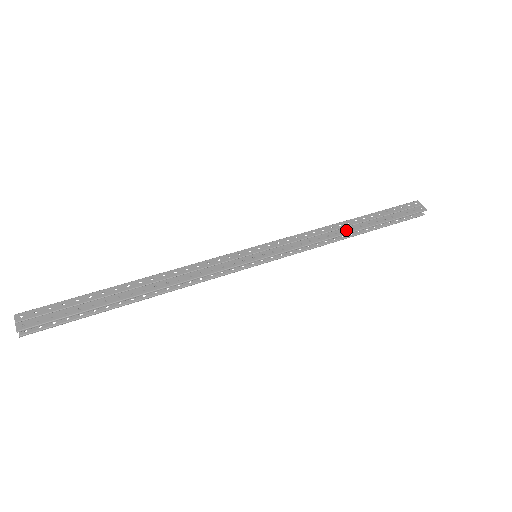
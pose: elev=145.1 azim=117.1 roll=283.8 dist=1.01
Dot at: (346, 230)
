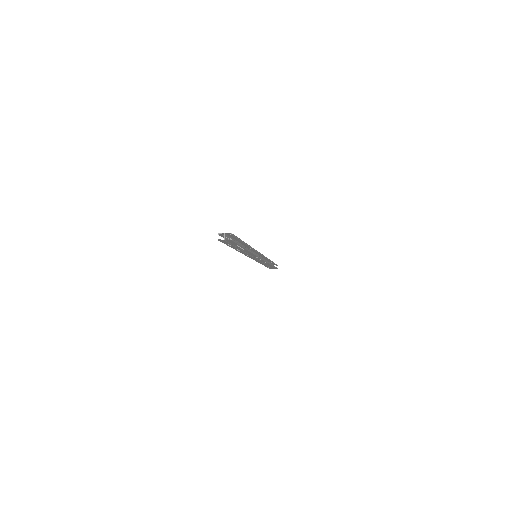
Dot at: occluded
